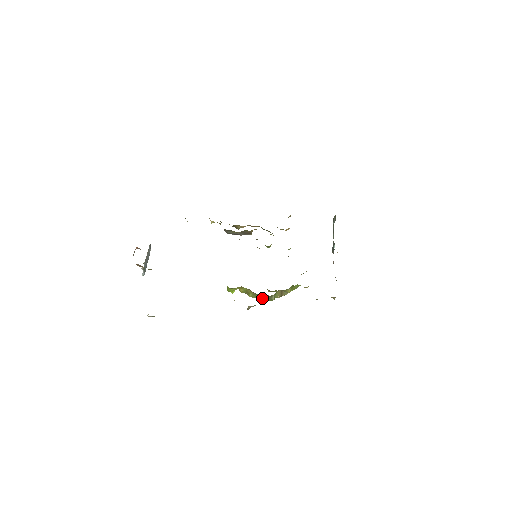
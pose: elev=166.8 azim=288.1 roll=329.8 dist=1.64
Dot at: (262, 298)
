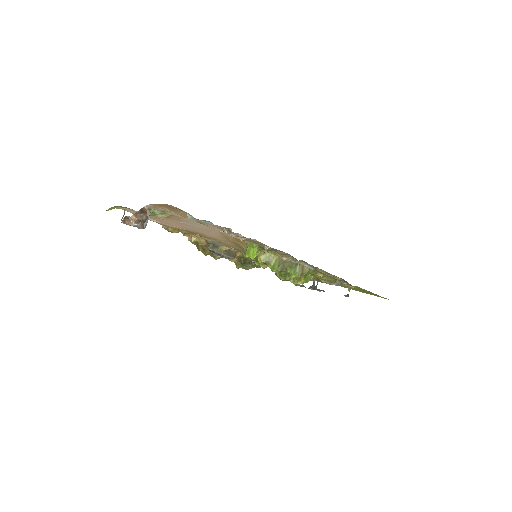
Dot at: (284, 269)
